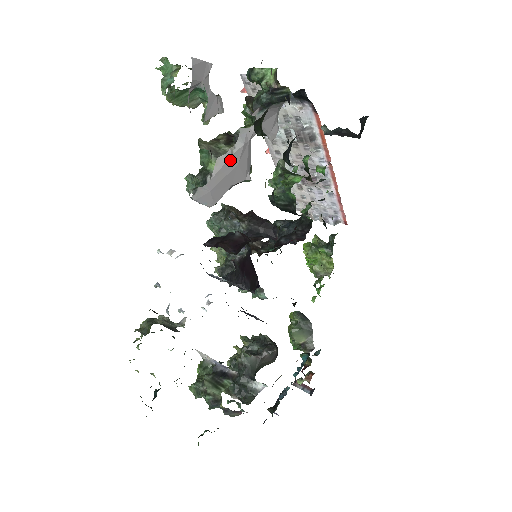
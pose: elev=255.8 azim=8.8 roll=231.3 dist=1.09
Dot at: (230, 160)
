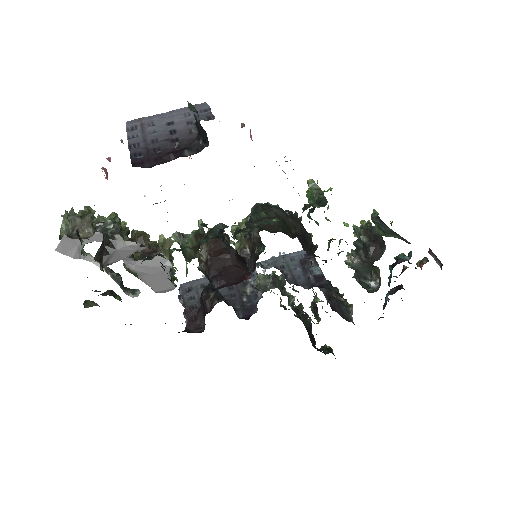
Dot at: (144, 277)
